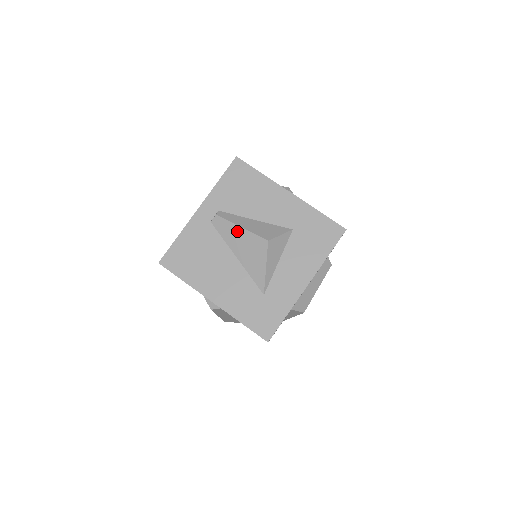
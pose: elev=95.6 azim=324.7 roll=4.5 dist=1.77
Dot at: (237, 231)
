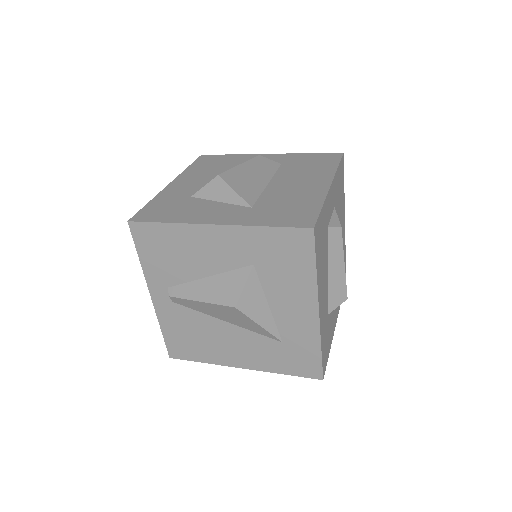
Dot at: (201, 305)
